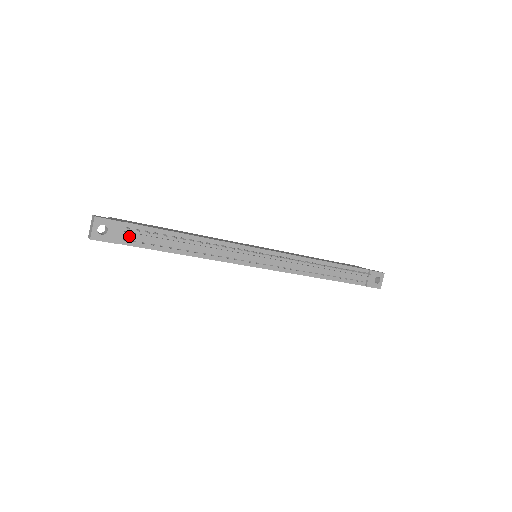
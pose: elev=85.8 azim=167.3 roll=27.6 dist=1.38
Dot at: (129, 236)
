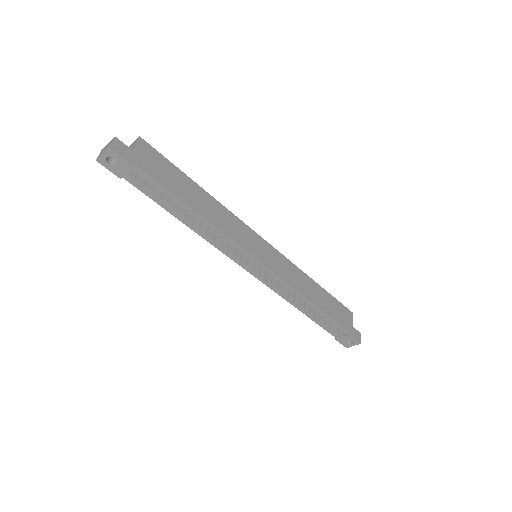
Dot at: (135, 180)
